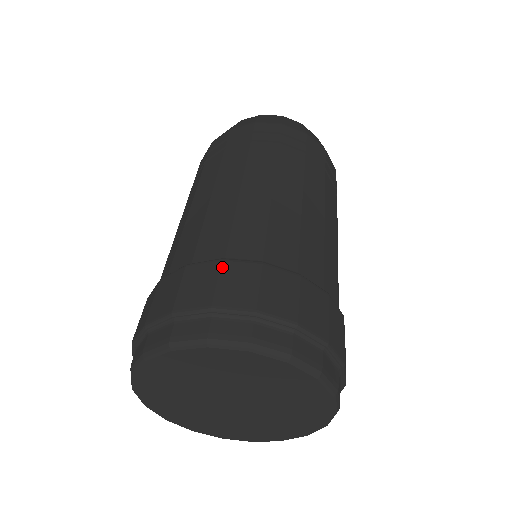
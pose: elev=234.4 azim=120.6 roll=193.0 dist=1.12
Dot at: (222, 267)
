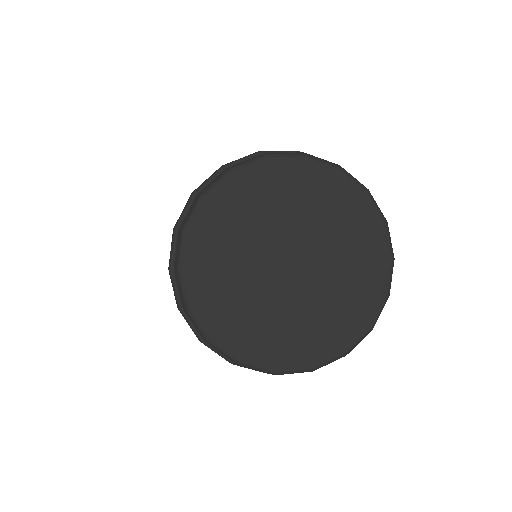
Dot at: occluded
